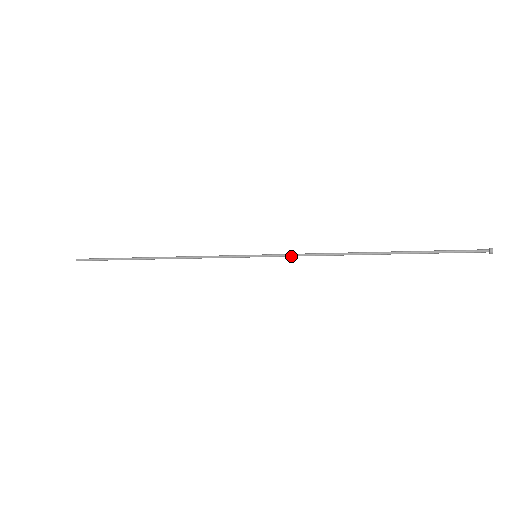
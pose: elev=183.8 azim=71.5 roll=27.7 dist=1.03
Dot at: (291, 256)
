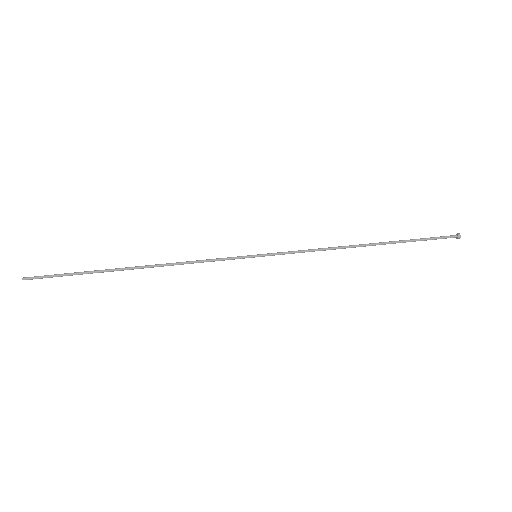
Dot at: (292, 253)
